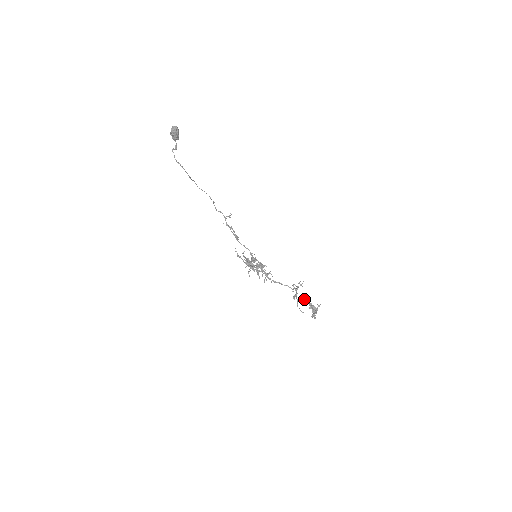
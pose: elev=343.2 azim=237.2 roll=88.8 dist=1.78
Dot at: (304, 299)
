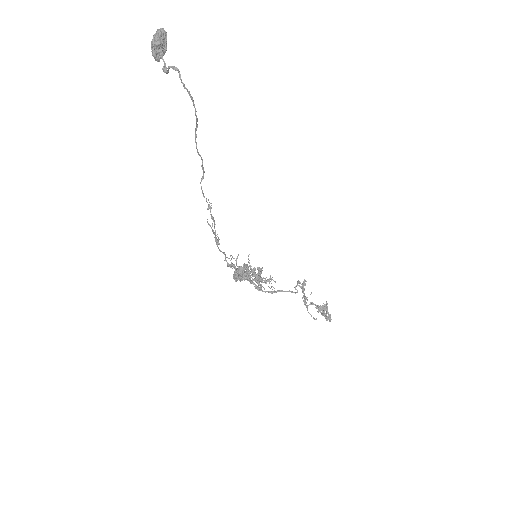
Dot at: (310, 302)
